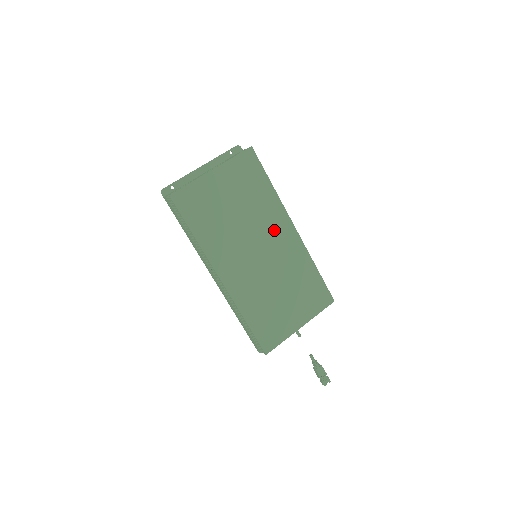
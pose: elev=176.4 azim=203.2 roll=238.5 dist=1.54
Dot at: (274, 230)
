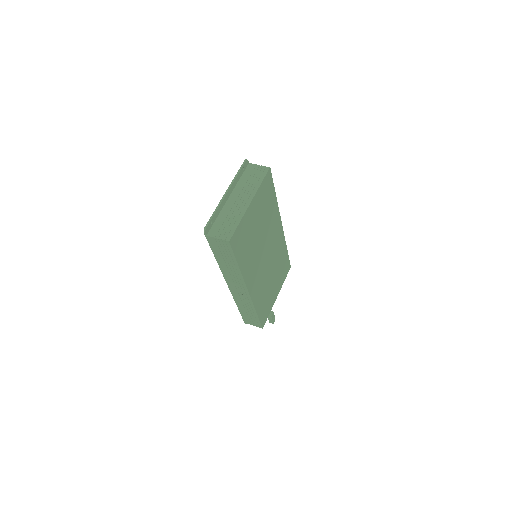
Dot at: (273, 233)
